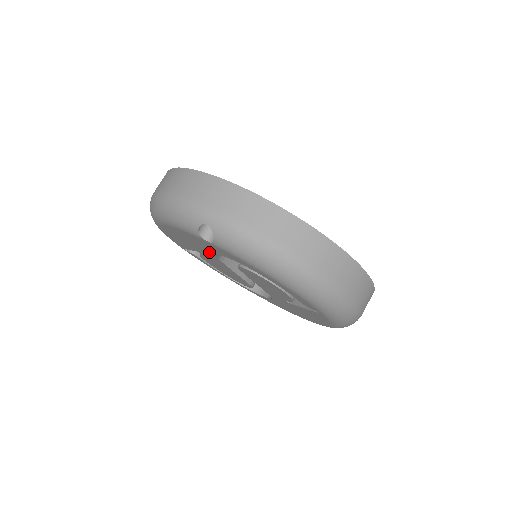
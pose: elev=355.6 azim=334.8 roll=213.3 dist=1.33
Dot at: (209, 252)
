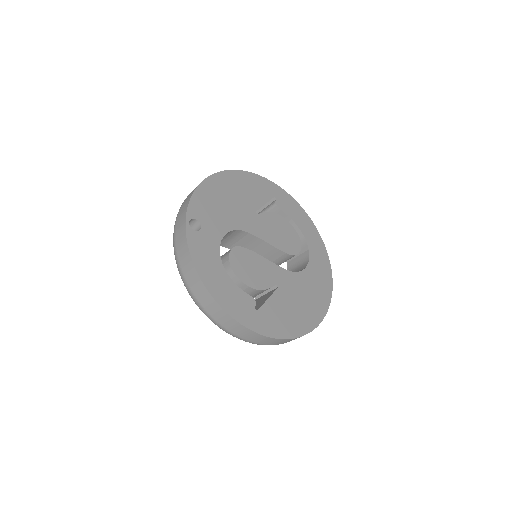
Dot at: occluded
